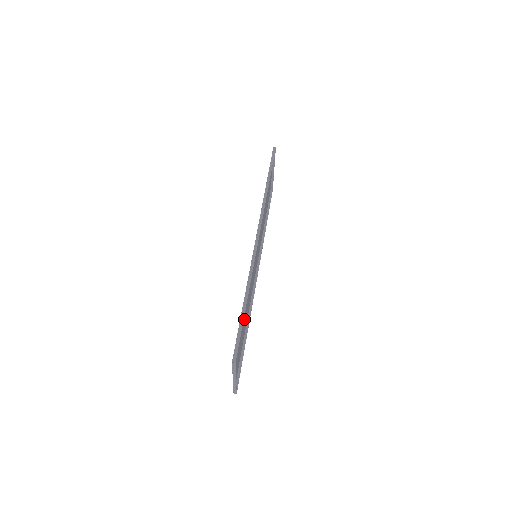
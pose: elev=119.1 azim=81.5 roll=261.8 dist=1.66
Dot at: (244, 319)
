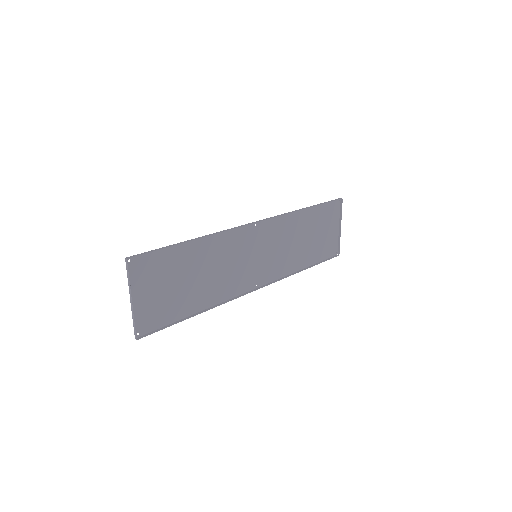
Dot at: (194, 280)
